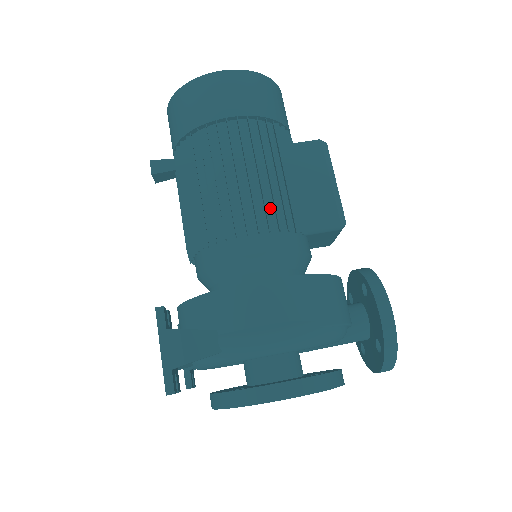
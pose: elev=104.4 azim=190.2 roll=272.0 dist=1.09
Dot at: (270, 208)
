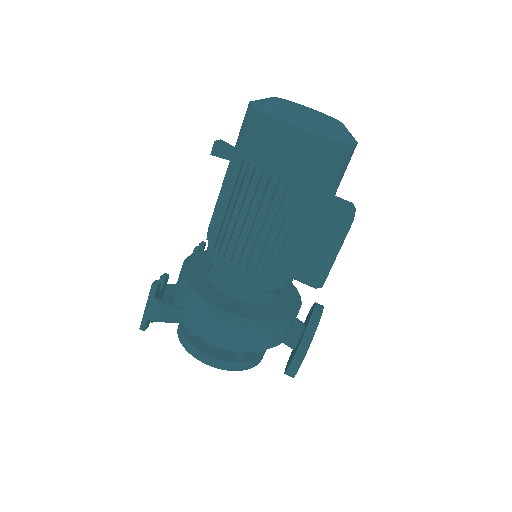
Dot at: (265, 256)
